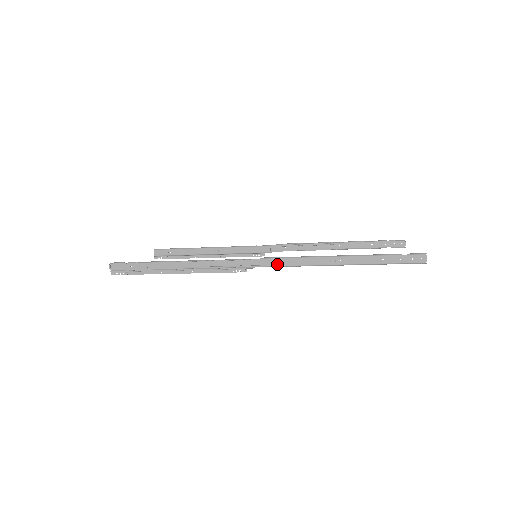
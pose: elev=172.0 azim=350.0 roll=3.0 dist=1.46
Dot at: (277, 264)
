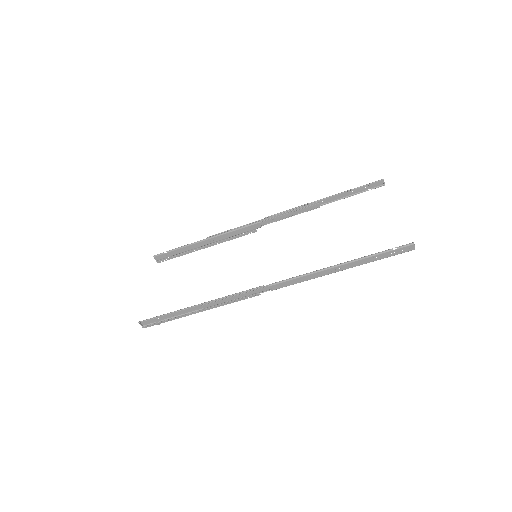
Dot at: (285, 285)
